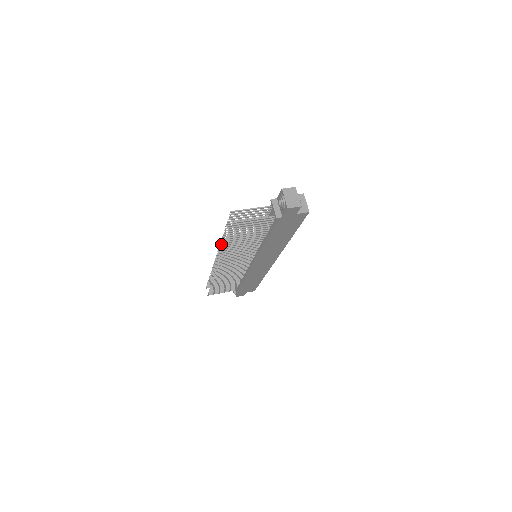
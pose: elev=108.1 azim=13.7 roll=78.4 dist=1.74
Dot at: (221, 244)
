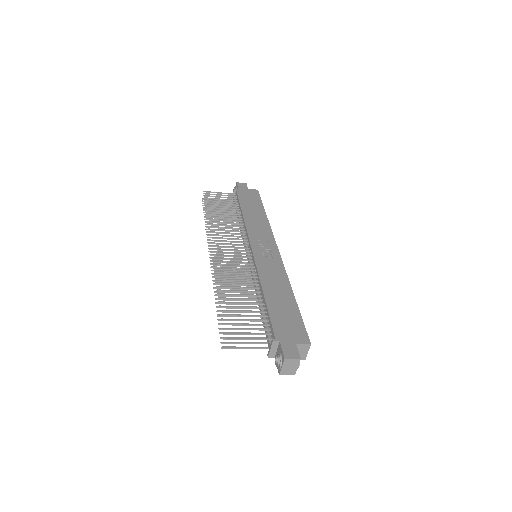
Dot at: (216, 276)
